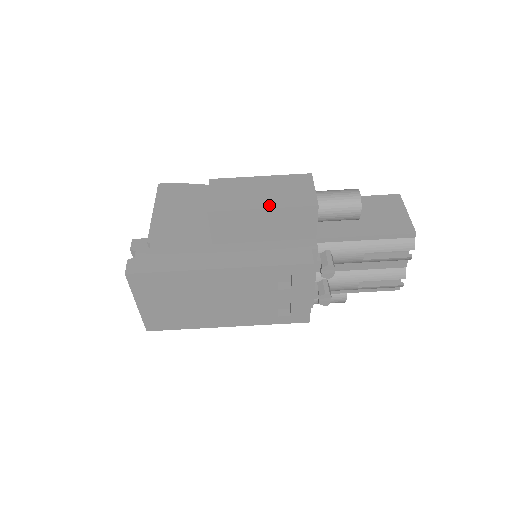
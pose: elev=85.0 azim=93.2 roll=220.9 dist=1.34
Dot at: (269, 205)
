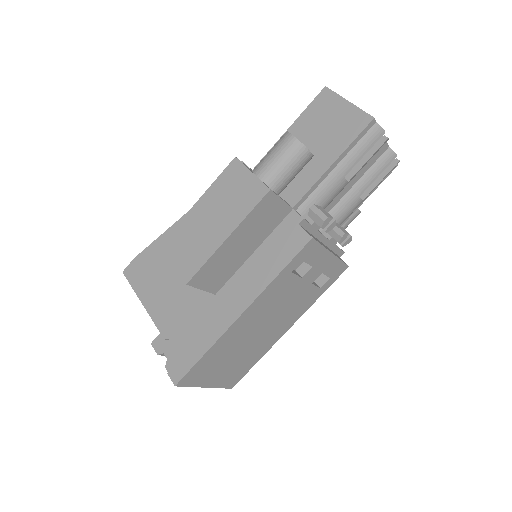
Dot at: (229, 229)
